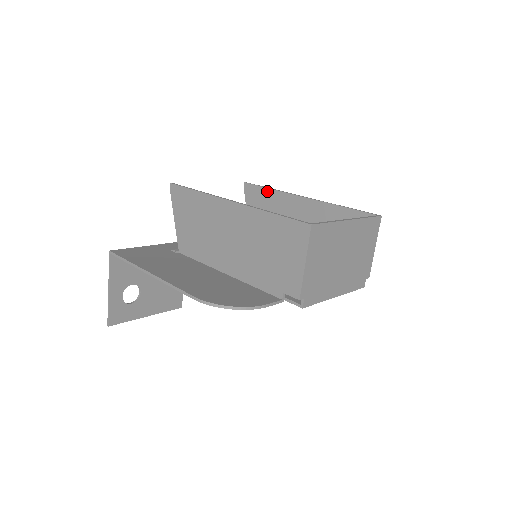
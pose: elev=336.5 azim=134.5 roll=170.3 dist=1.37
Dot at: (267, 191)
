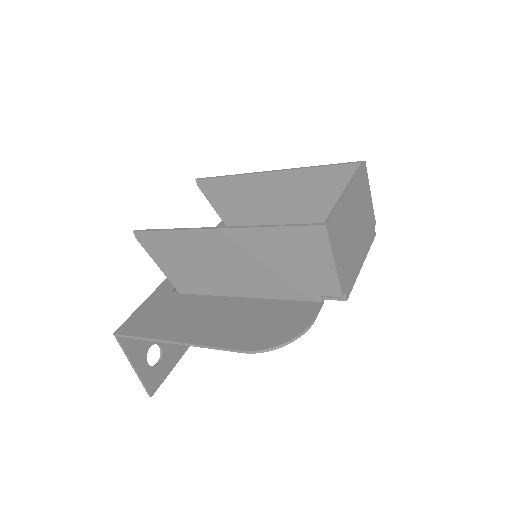
Dot at: (226, 180)
